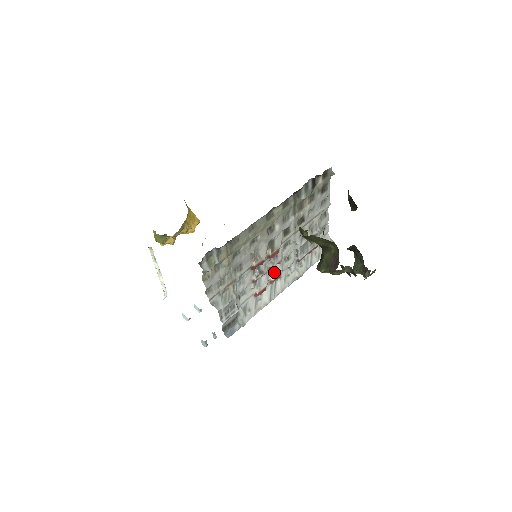
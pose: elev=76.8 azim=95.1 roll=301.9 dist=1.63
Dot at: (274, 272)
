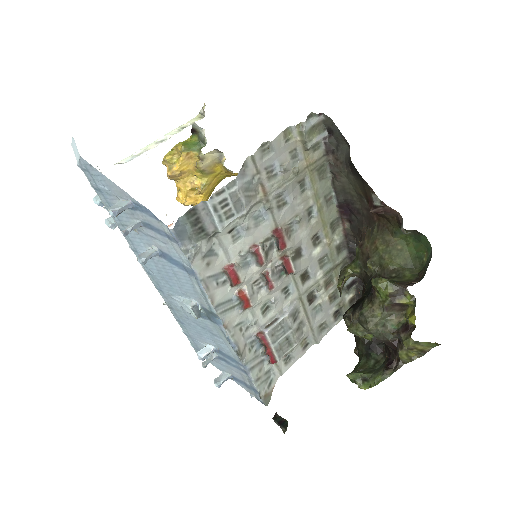
Dot at: (254, 290)
